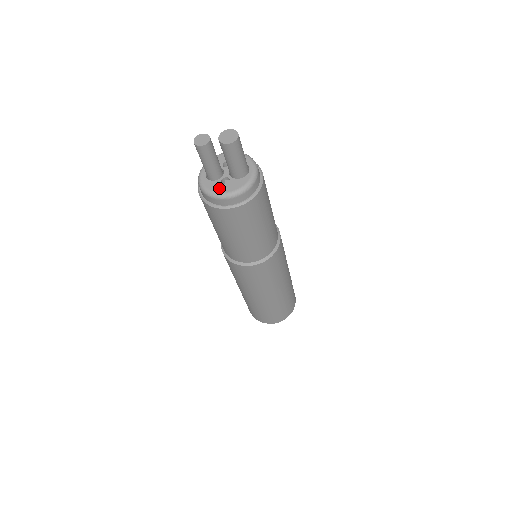
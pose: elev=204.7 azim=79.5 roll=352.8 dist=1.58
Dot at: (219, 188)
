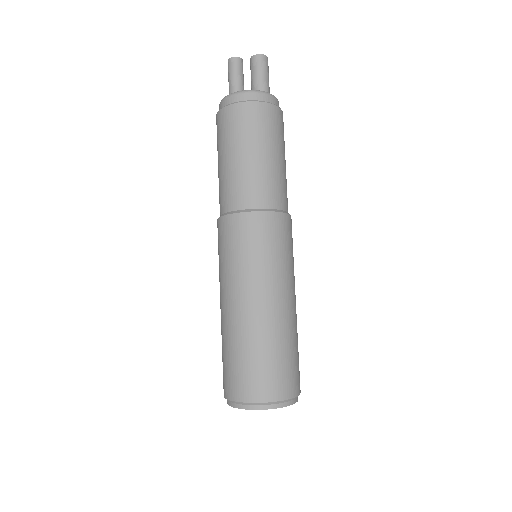
Dot at: occluded
